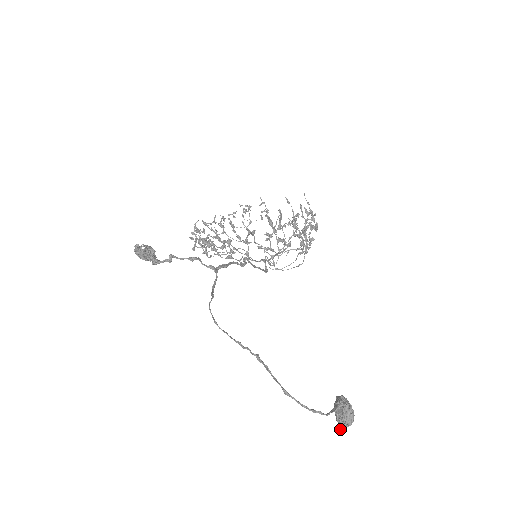
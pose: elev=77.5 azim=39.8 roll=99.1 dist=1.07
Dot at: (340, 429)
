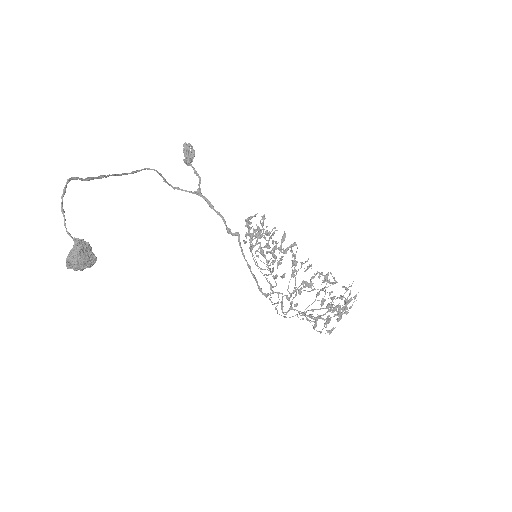
Dot at: (69, 268)
